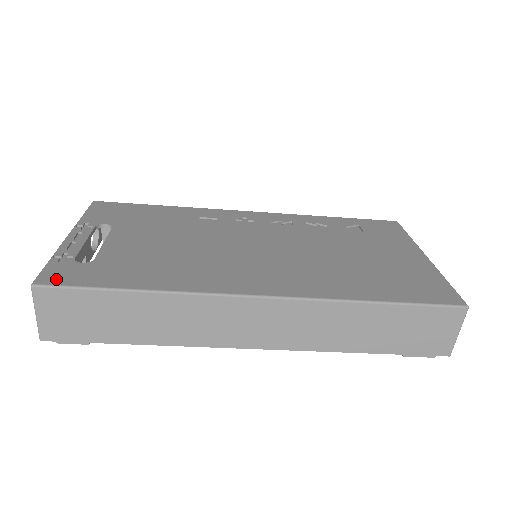
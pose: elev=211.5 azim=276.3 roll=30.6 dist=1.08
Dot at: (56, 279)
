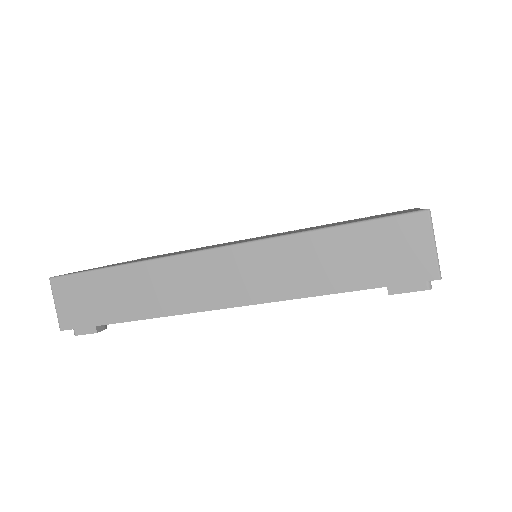
Dot at: occluded
